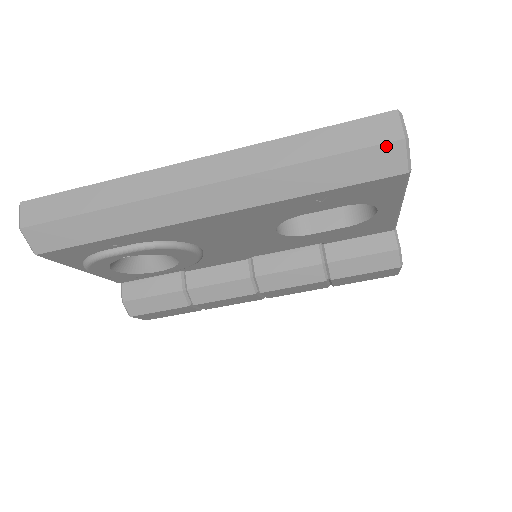
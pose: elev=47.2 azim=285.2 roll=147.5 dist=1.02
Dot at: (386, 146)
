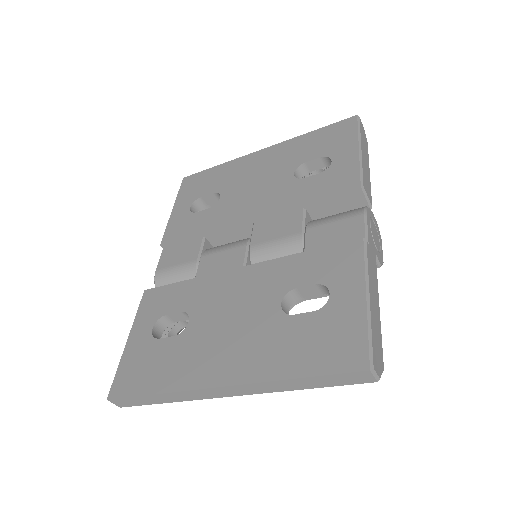
Dot at: (363, 383)
